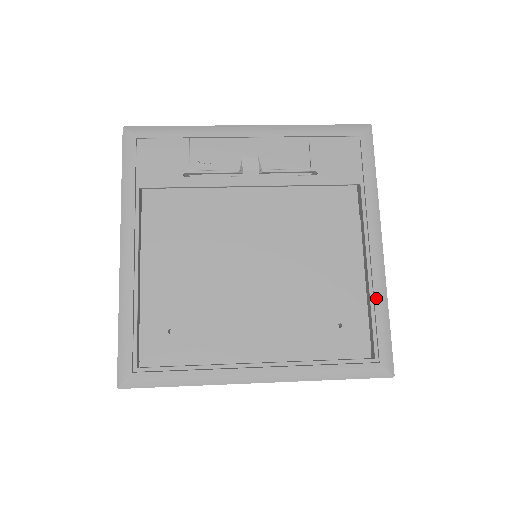
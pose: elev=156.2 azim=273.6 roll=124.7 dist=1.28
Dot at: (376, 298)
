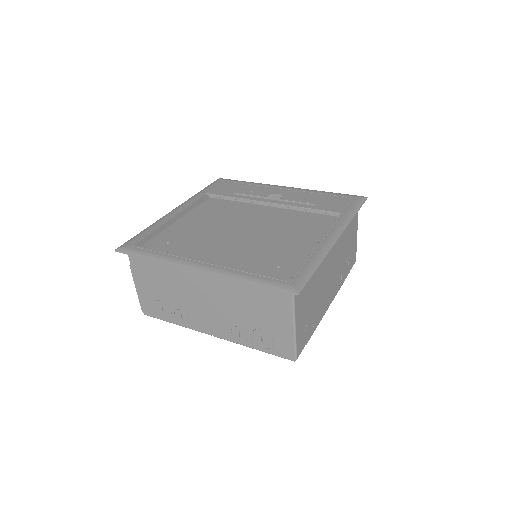
Dot at: (314, 255)
